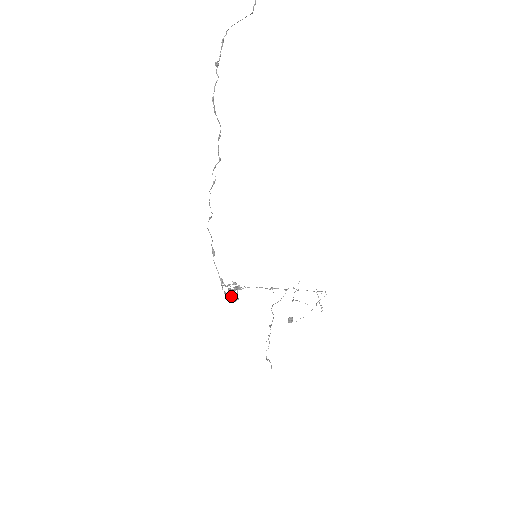
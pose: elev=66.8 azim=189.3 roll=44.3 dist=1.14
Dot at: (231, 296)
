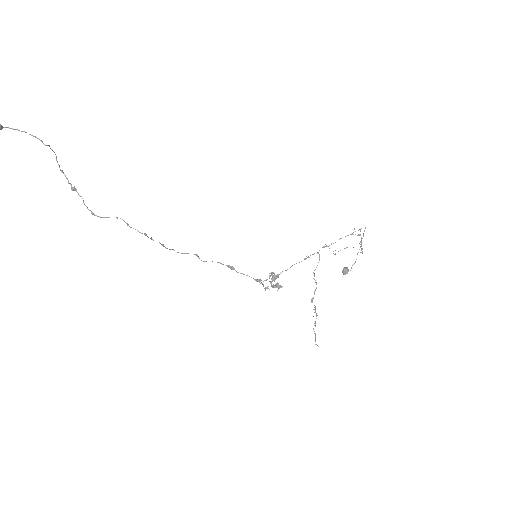
Dot at: (273, 287)
